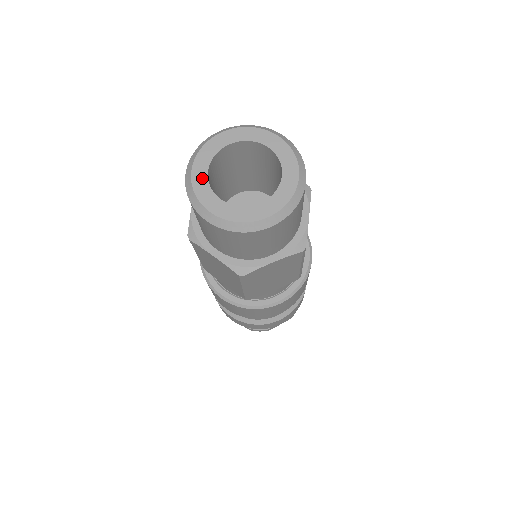
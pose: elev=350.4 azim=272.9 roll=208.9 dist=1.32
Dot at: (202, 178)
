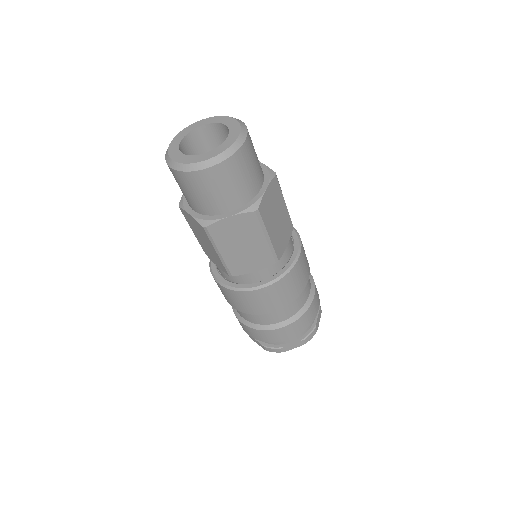
Dot at: (176, 144)
